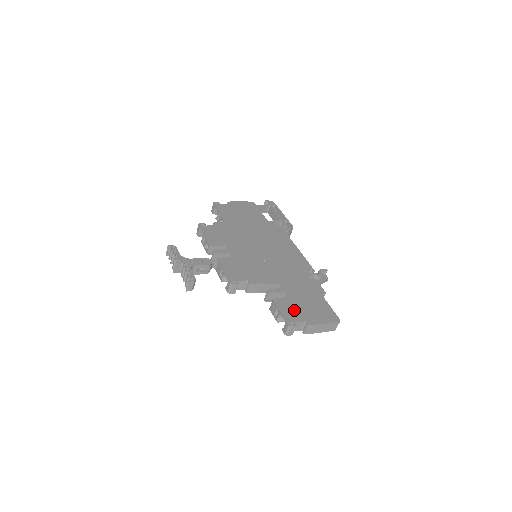
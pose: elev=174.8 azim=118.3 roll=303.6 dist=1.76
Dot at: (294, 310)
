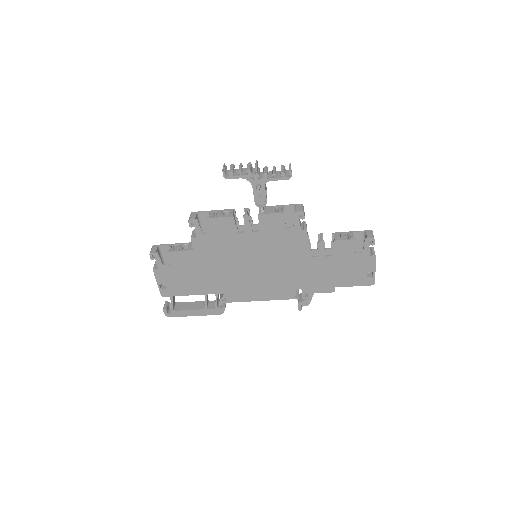
Dot at: occluded
